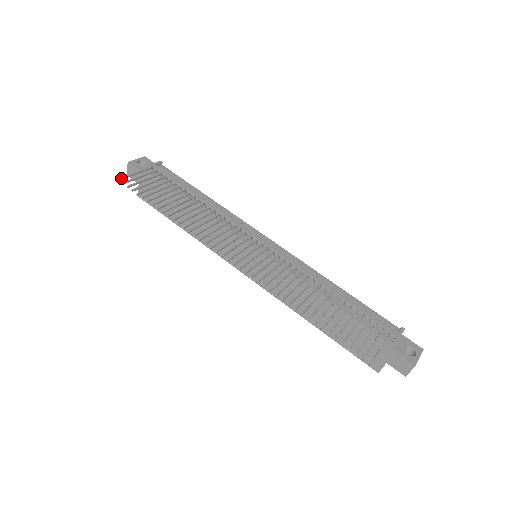
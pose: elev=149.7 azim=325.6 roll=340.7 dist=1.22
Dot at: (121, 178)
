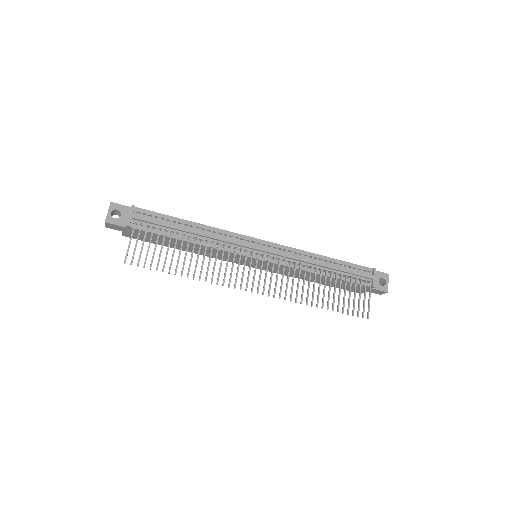
Dot at: occluded
